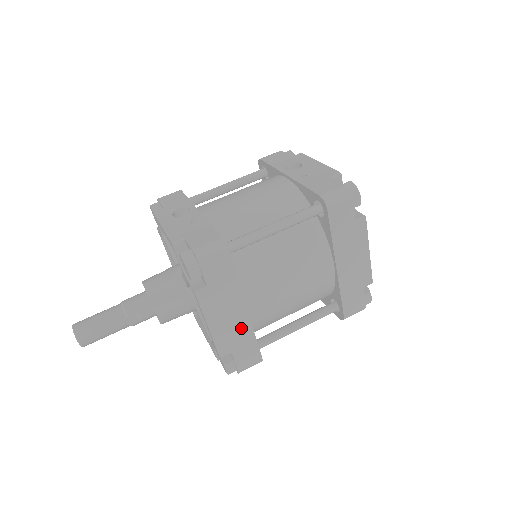
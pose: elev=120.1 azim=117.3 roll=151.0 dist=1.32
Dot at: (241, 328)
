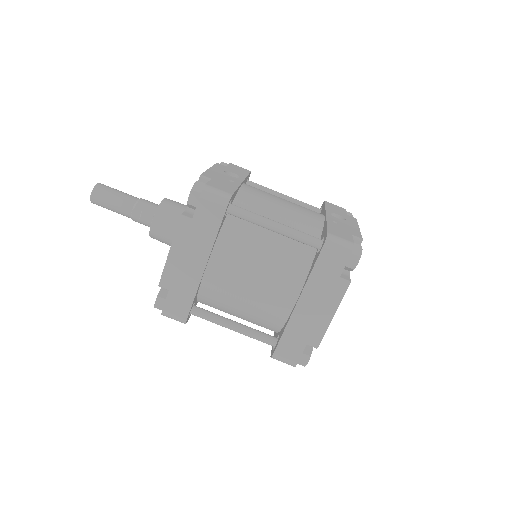
Dot at: (191, 277)
